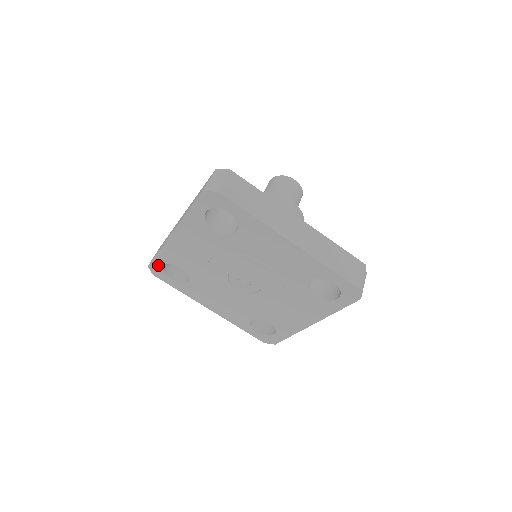
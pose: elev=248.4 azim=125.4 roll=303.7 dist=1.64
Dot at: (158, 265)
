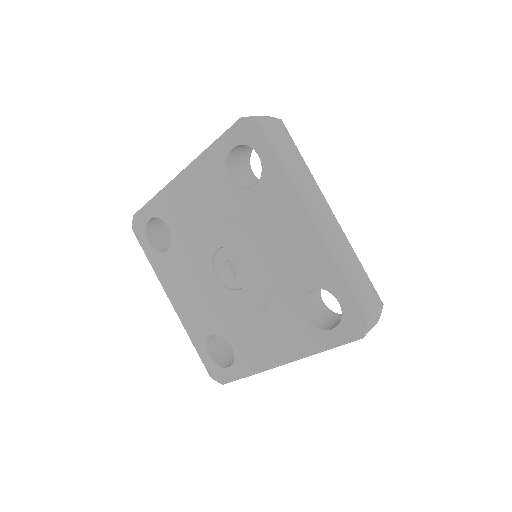
Dot at: (145, 217)
